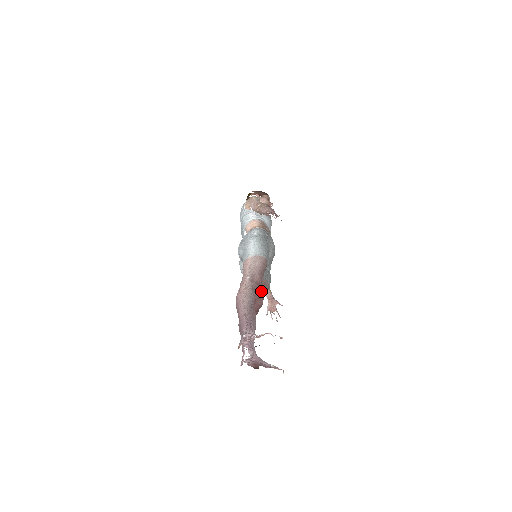
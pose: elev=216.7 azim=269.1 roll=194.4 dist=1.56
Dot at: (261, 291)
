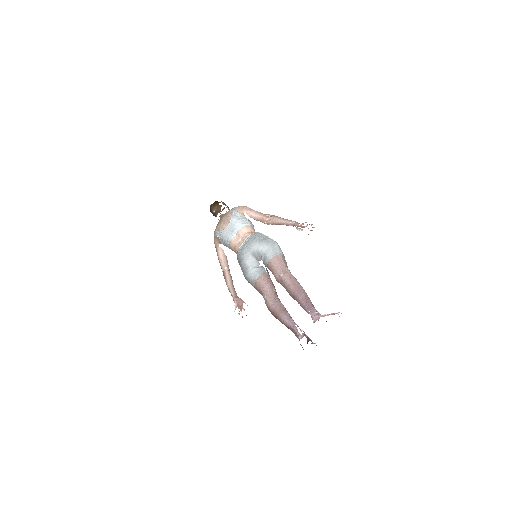
Dot at: occluded
